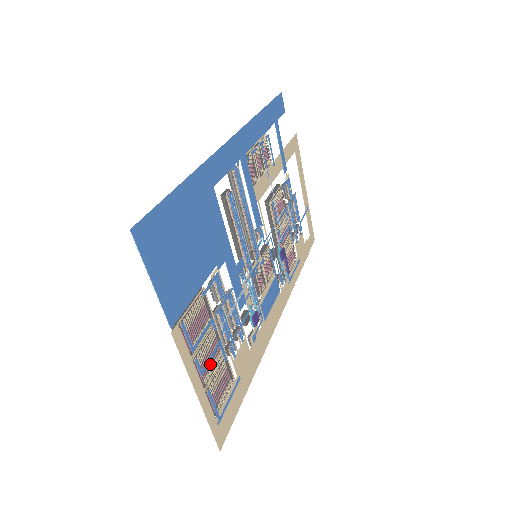
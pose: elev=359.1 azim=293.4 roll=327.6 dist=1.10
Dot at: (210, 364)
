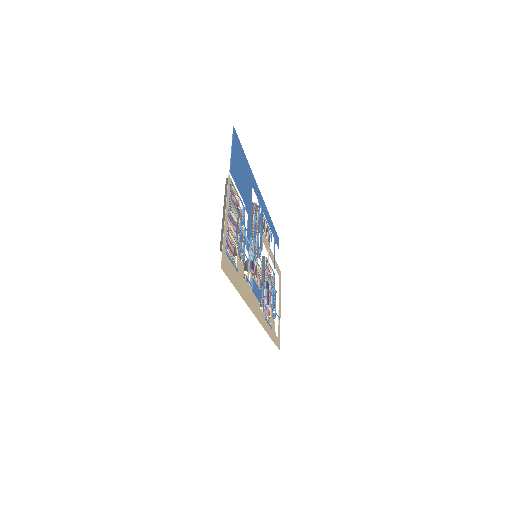
Dot at: (231, 228)
